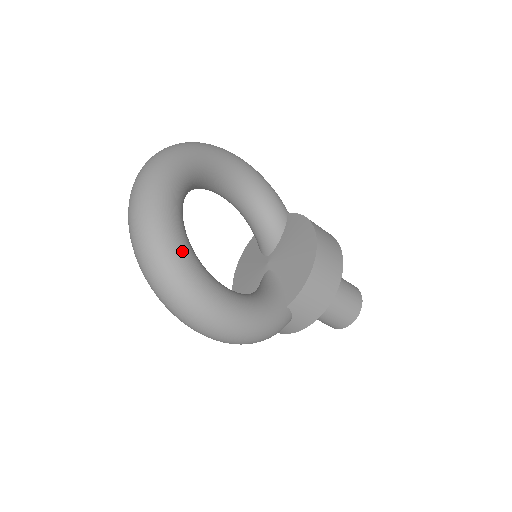
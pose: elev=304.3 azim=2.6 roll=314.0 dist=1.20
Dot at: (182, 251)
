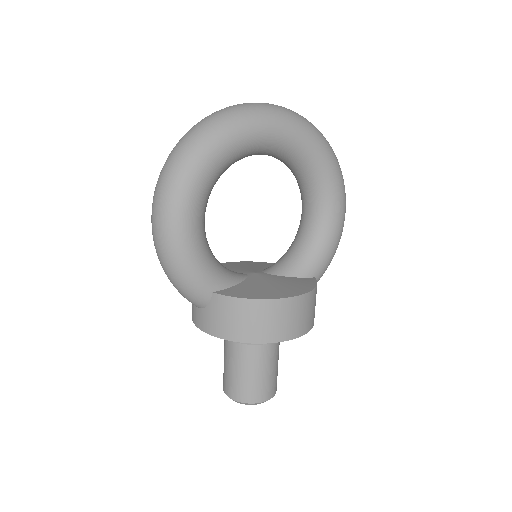
Dot at: (217, 150)
